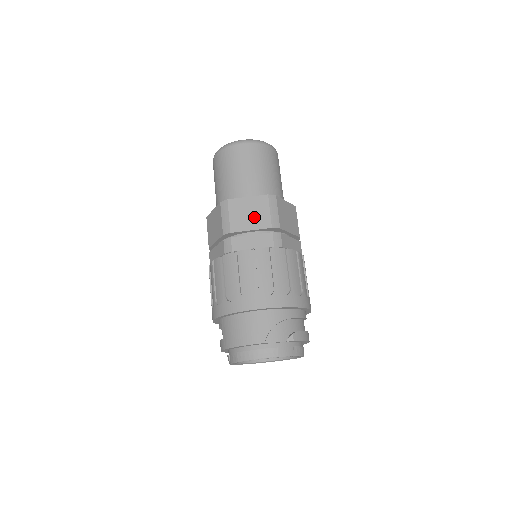
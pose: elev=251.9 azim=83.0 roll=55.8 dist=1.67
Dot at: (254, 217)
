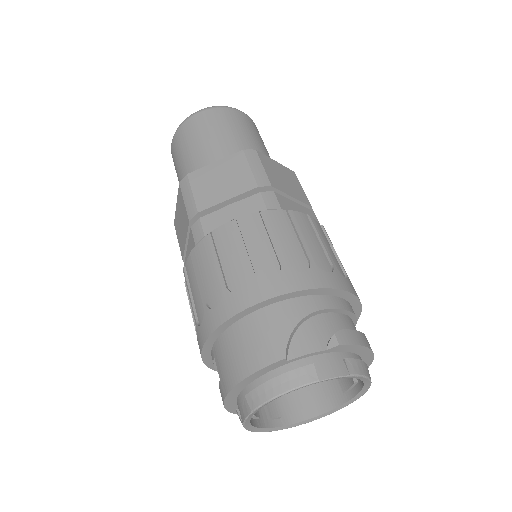
Dot at: (229, 182)
